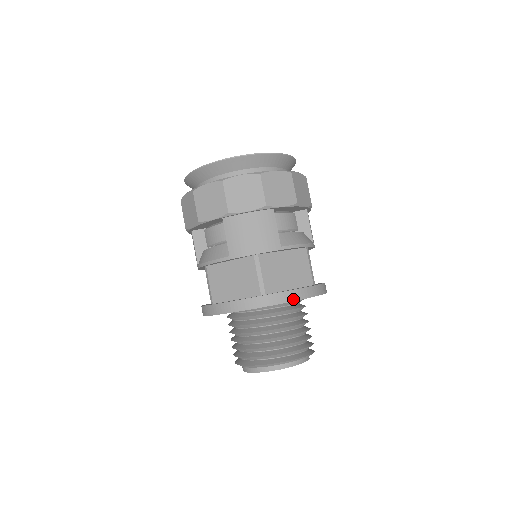
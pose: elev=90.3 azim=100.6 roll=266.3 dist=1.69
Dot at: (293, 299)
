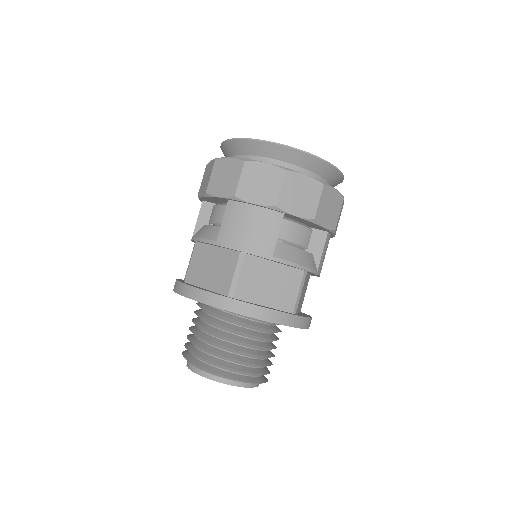
Dot at: (258, 316)
